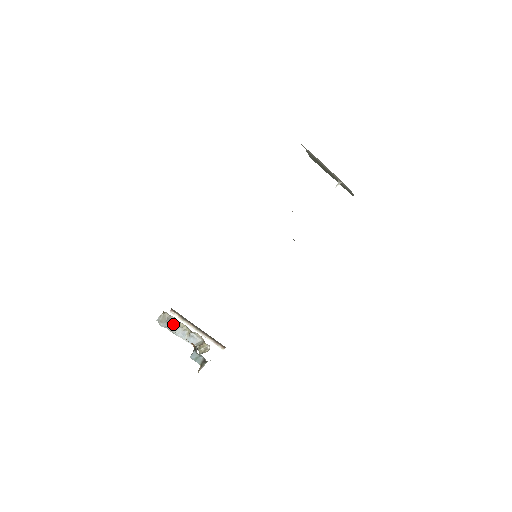
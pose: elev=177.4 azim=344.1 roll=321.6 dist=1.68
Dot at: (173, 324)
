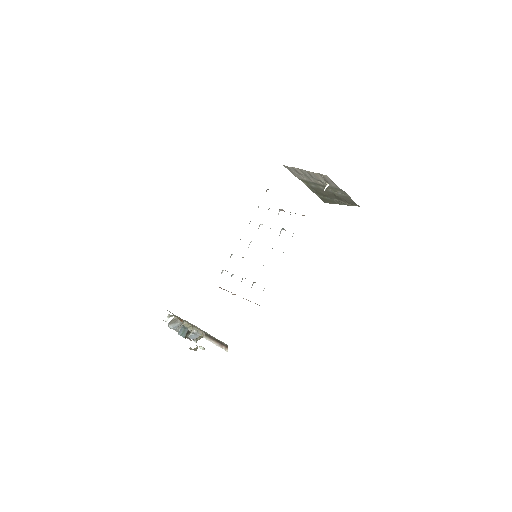
Dot at: (180, 325)
